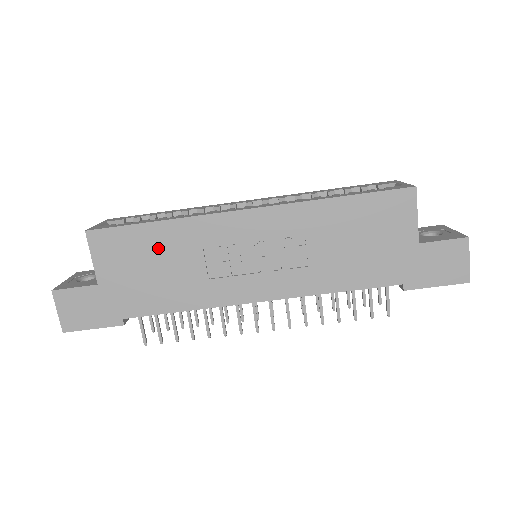
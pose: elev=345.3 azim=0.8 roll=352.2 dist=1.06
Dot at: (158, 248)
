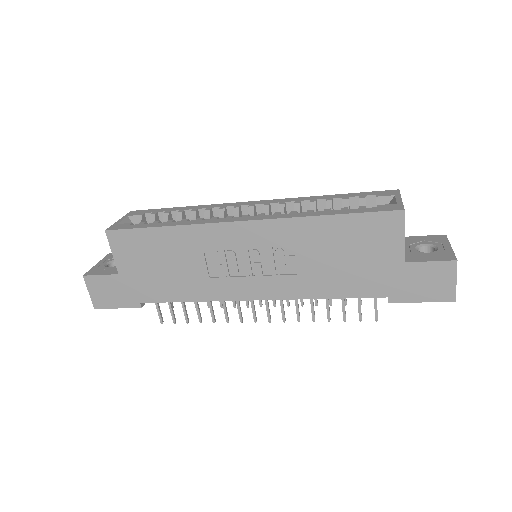
Dot at: (165, 249)
